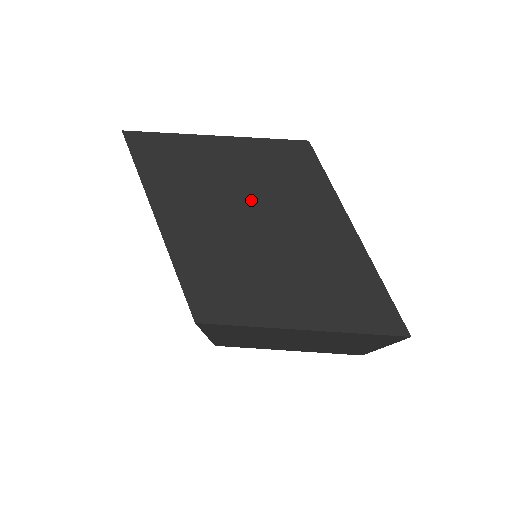
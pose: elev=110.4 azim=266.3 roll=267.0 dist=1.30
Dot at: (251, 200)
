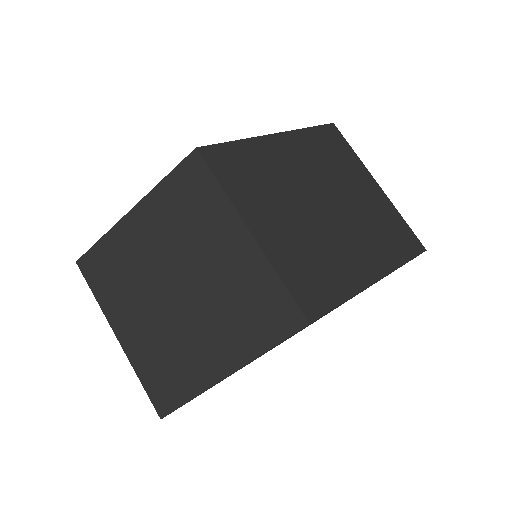
Dot at: occluded
